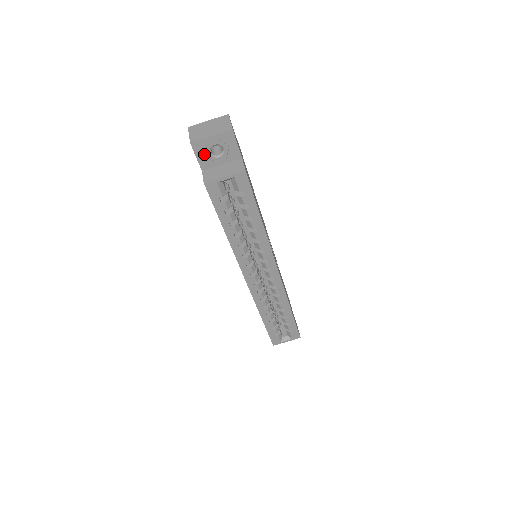
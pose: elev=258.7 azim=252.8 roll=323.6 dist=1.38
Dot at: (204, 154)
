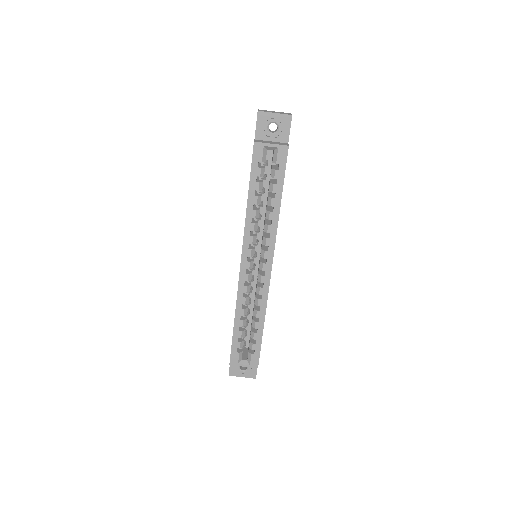
Dot at: (263, 126)
